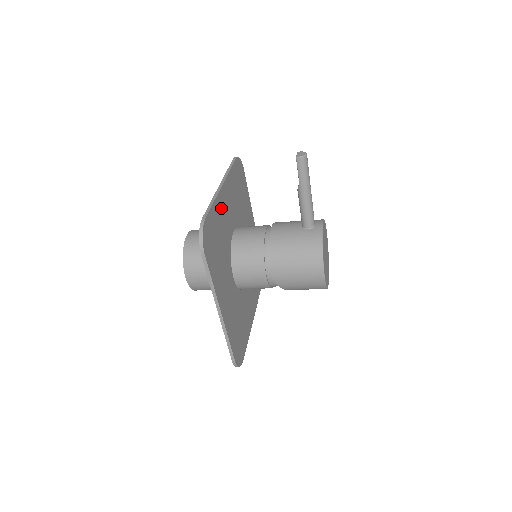
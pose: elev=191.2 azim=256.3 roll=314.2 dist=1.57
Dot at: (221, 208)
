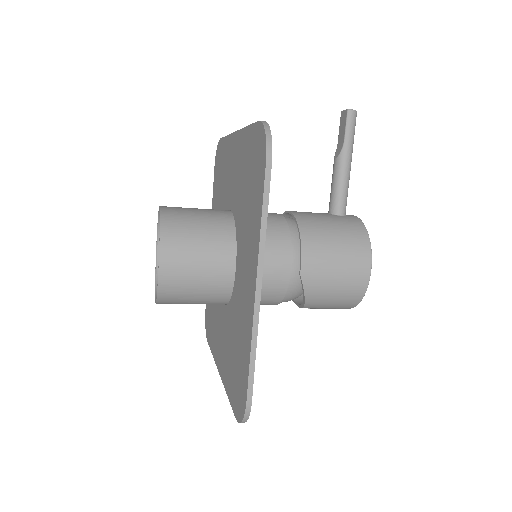
Dot at: occluded
